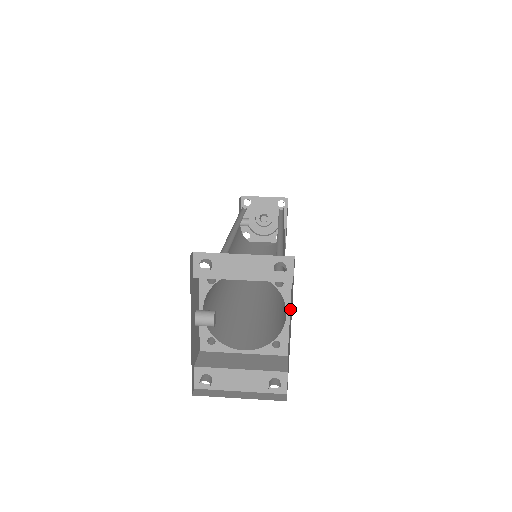
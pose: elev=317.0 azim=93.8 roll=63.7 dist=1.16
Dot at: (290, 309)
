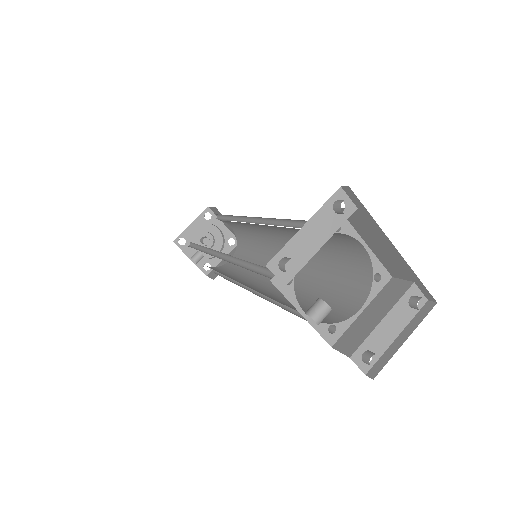
Dot at: (363, 238)
